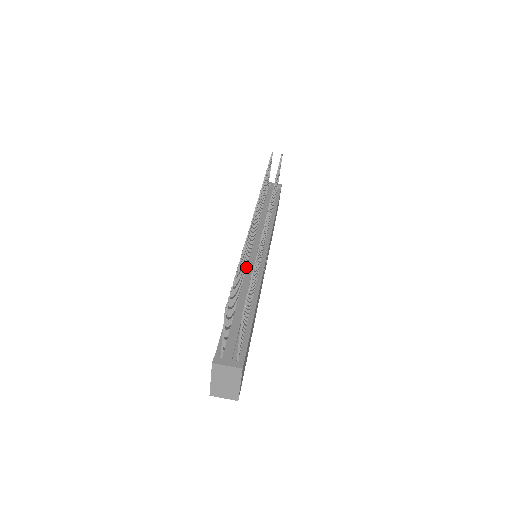
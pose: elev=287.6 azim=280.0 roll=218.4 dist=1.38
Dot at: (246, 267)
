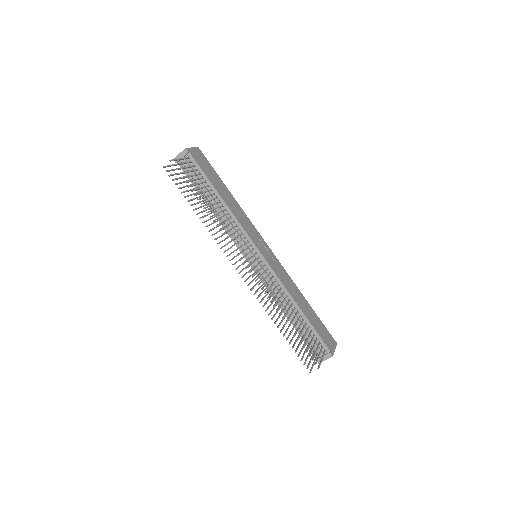
Dot at: (266, 282)
